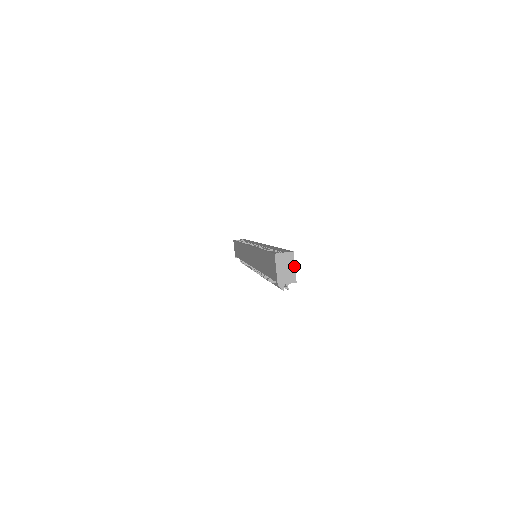
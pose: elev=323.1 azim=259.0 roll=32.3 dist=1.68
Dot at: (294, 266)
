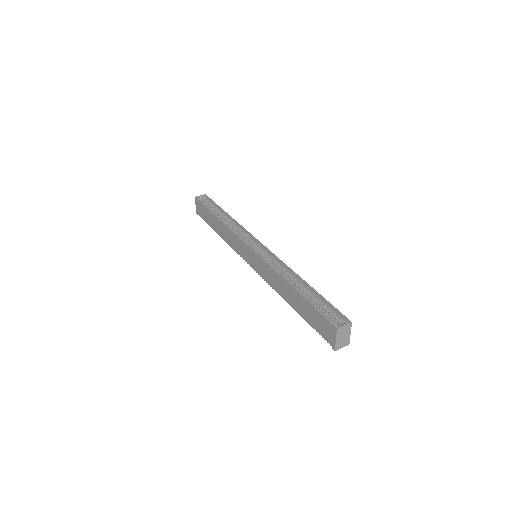
Dot at: (350, 333)
